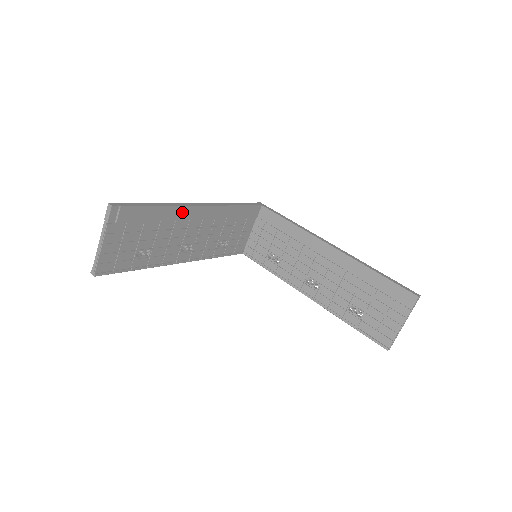
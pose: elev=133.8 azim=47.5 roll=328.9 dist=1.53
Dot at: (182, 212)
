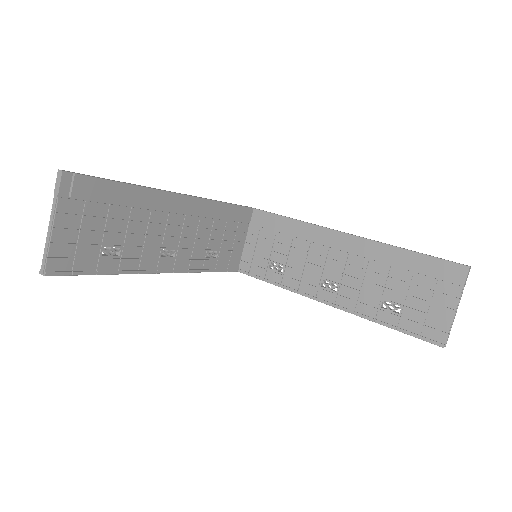
Dot at: (158, 198)
